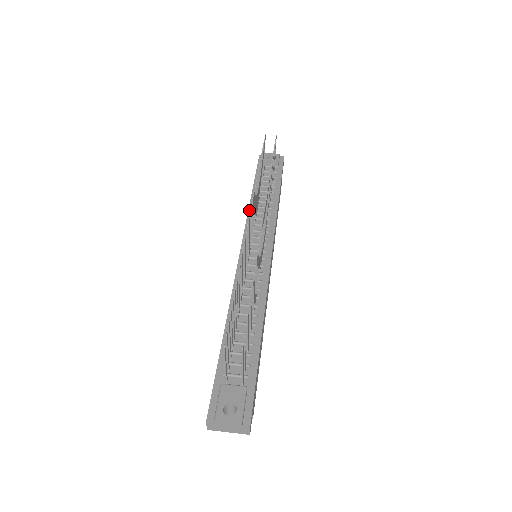
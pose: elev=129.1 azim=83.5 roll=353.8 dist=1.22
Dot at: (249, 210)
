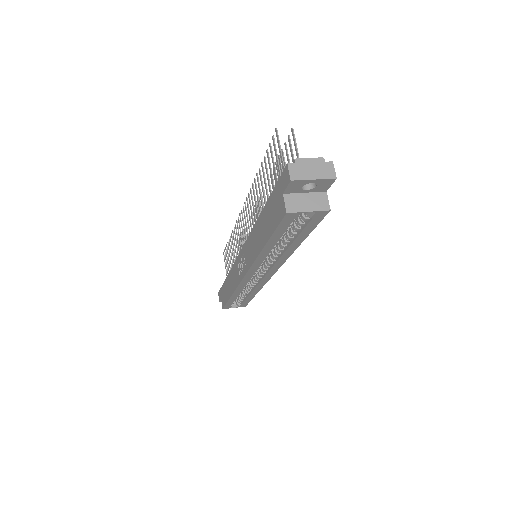
Dot at: (231, 269)
